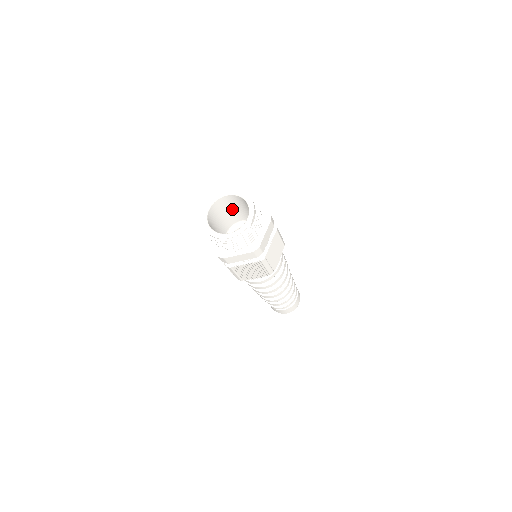
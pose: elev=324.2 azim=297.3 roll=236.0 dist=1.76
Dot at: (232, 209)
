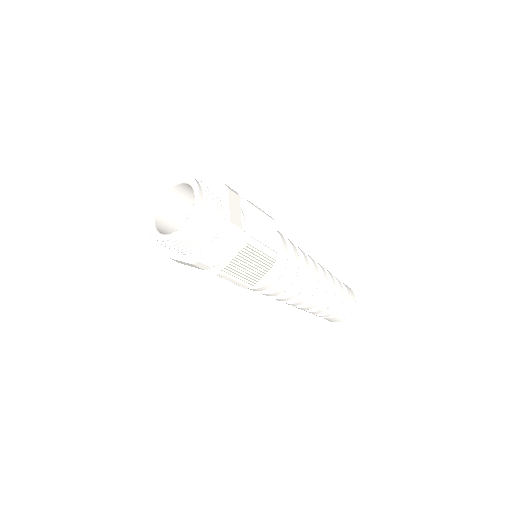
Dot at: occluded
